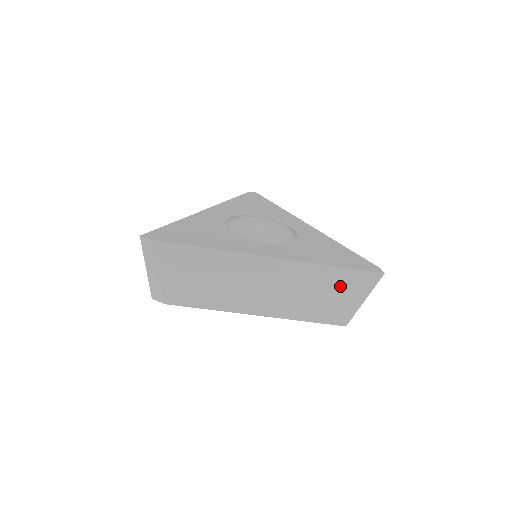
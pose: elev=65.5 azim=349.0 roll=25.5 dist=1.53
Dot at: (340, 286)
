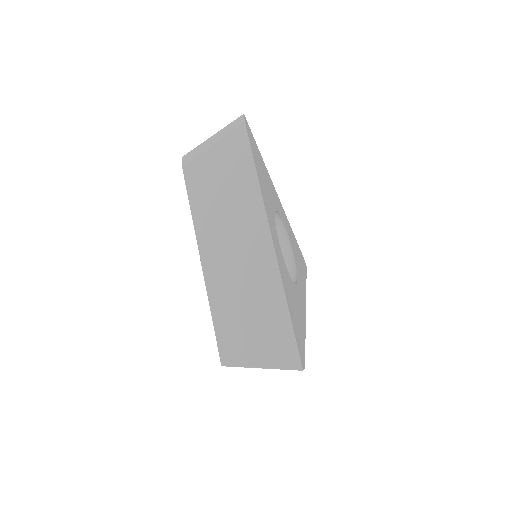
Dot at: (268, 329)
